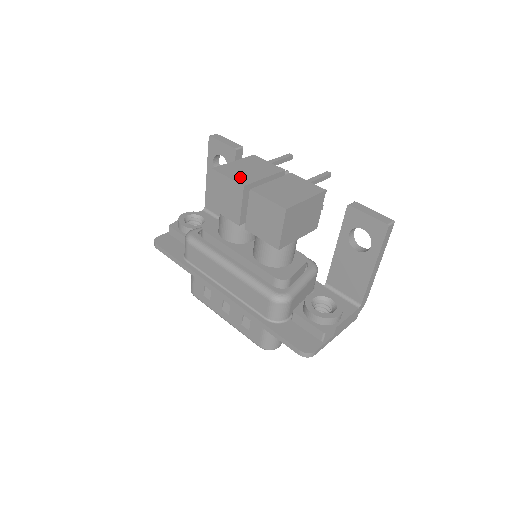
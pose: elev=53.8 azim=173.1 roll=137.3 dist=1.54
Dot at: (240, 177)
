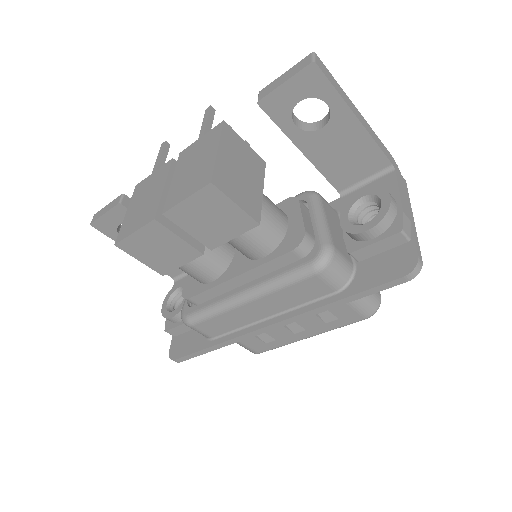
Dot at: (143, 217)
